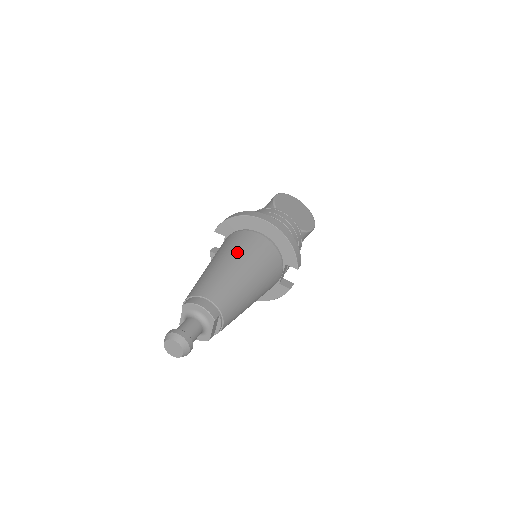
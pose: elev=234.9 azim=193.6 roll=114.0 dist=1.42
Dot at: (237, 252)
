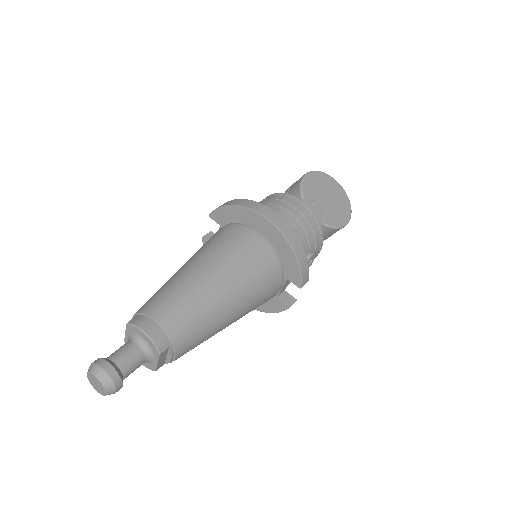
Dot at: (220, 258)
